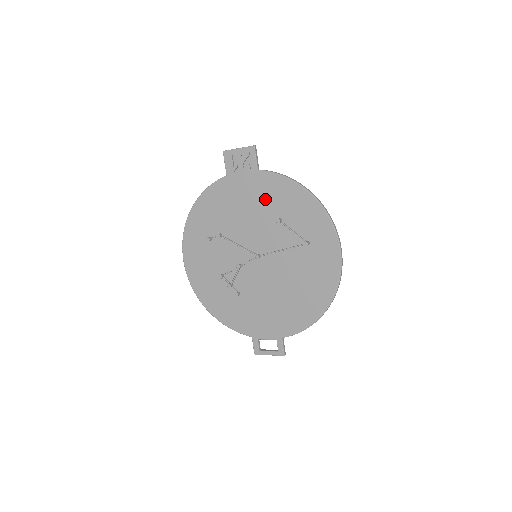
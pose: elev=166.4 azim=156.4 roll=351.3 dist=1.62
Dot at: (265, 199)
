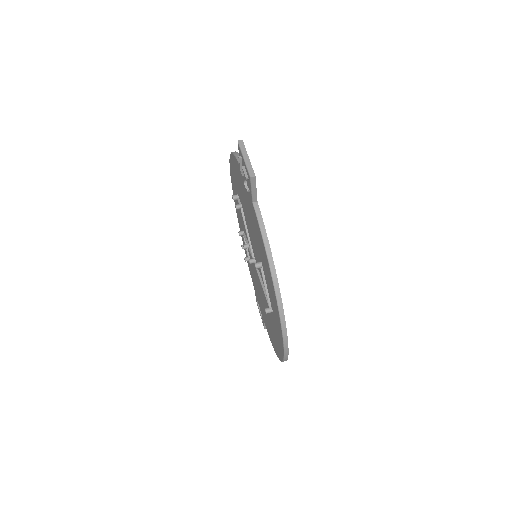
Dot at: (256, 233)
